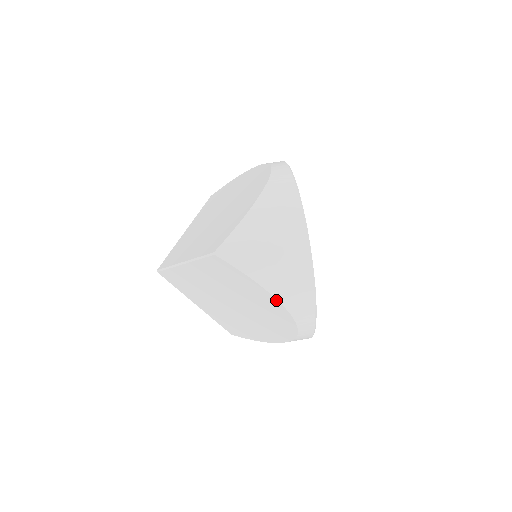
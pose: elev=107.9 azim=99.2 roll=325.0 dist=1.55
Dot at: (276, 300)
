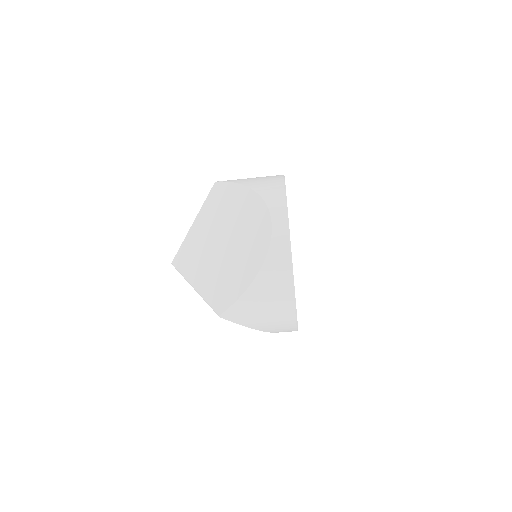
Dot at: (267, 331)
